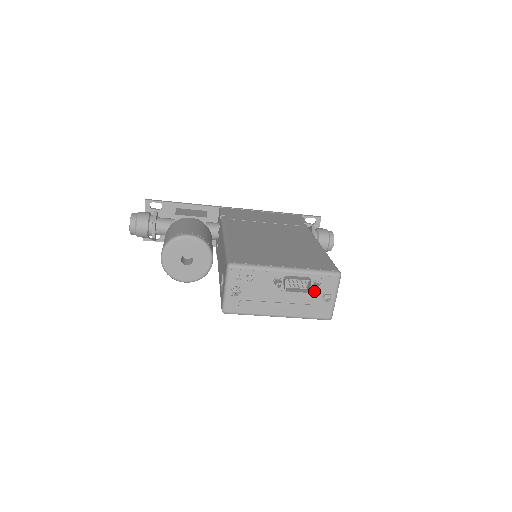
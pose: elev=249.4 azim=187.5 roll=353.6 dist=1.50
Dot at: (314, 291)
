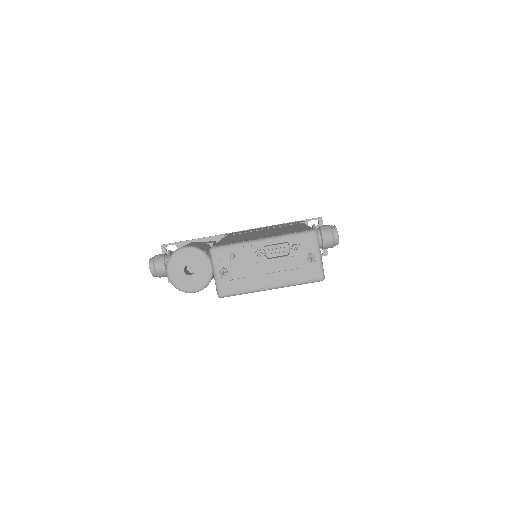
Dot at: (296, 254)
